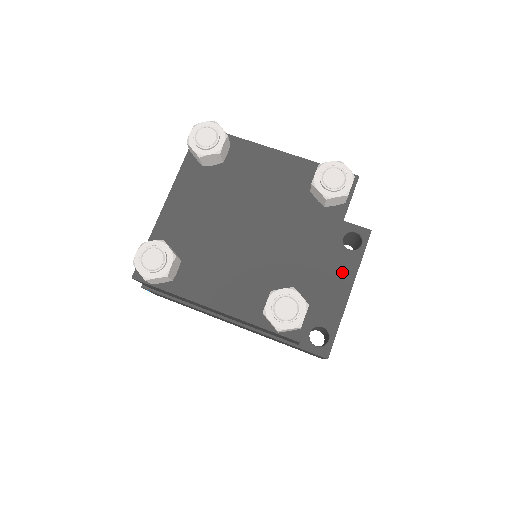
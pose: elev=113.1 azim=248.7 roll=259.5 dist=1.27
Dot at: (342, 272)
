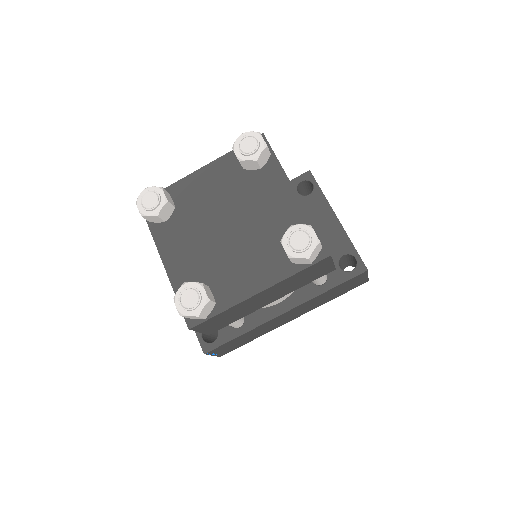
Dot at: (319, 212)
